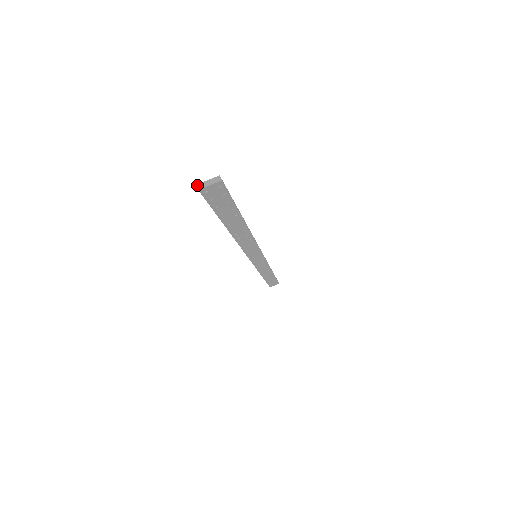
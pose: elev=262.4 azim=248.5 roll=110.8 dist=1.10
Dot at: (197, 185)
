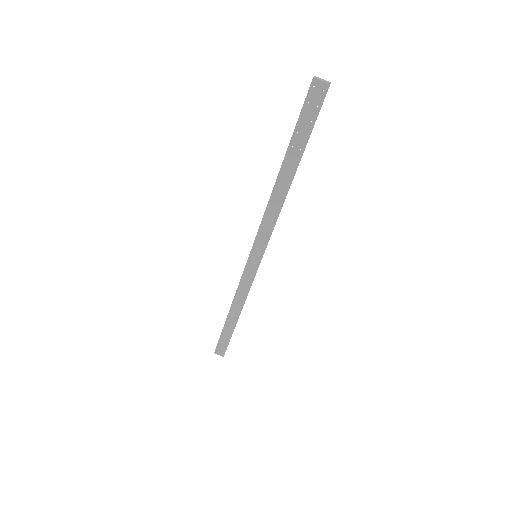
Dot at: (314, 76)
